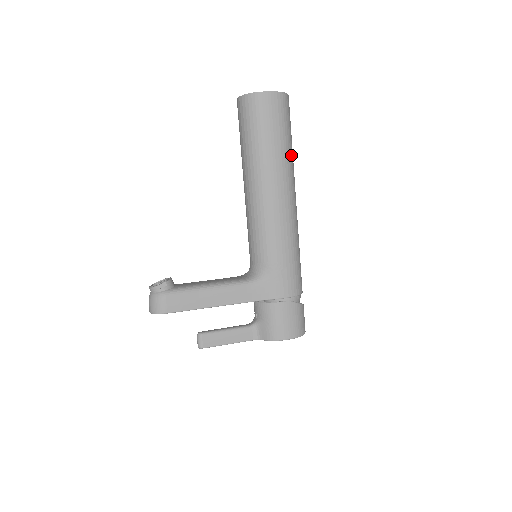
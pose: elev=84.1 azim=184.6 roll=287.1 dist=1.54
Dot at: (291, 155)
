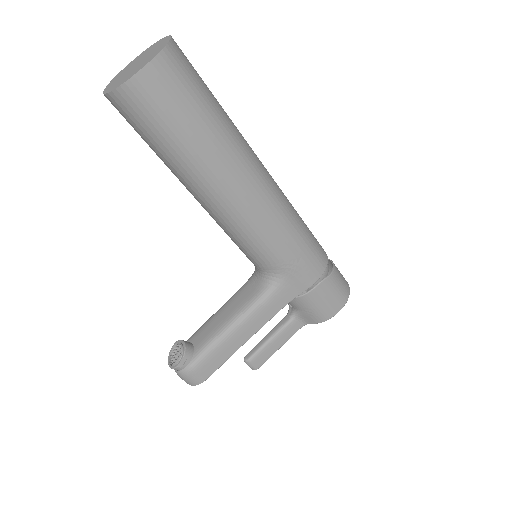
Dot at: (229, 125)
